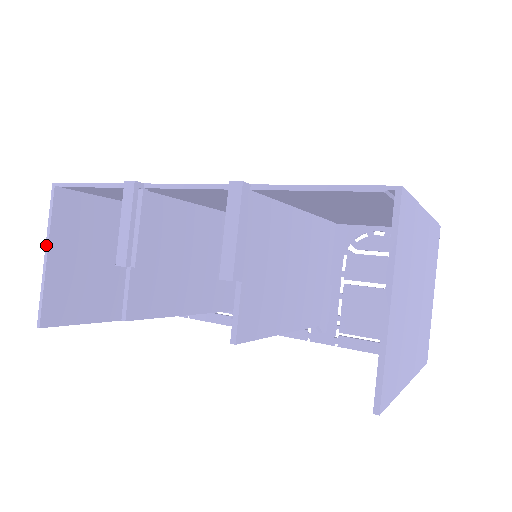
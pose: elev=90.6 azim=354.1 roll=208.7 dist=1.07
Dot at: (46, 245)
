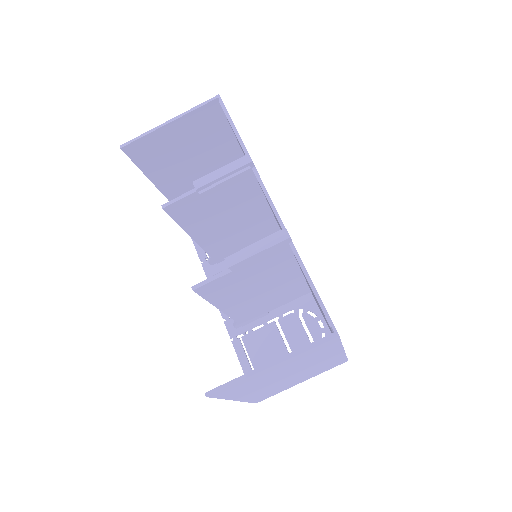
Dot at: (176, 117)
